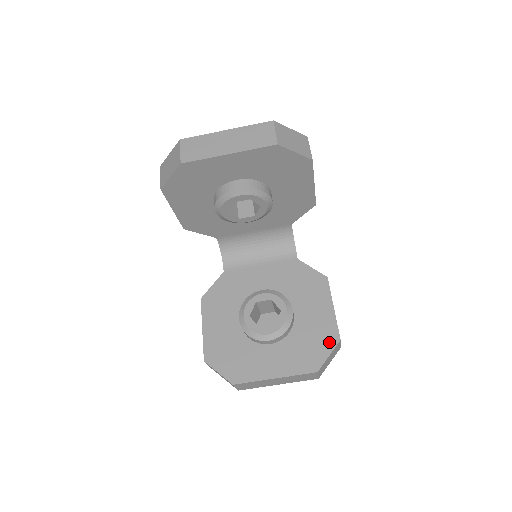
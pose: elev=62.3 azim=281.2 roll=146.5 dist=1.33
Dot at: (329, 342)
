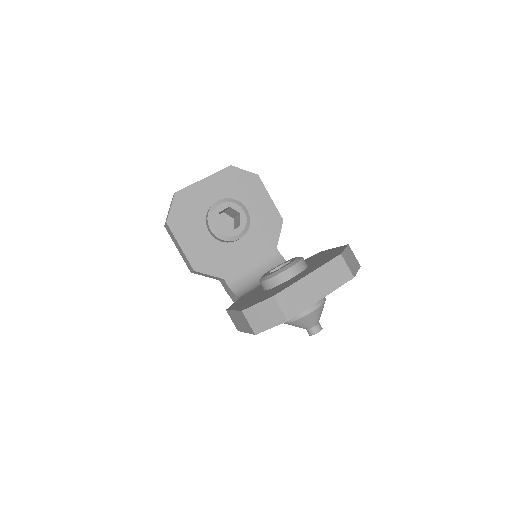
Dot at: (340, 249)
